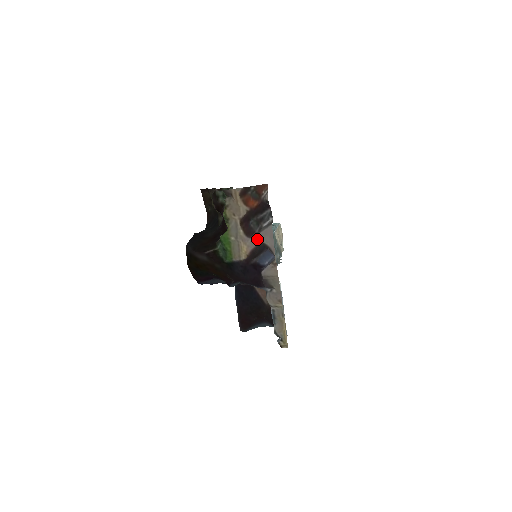
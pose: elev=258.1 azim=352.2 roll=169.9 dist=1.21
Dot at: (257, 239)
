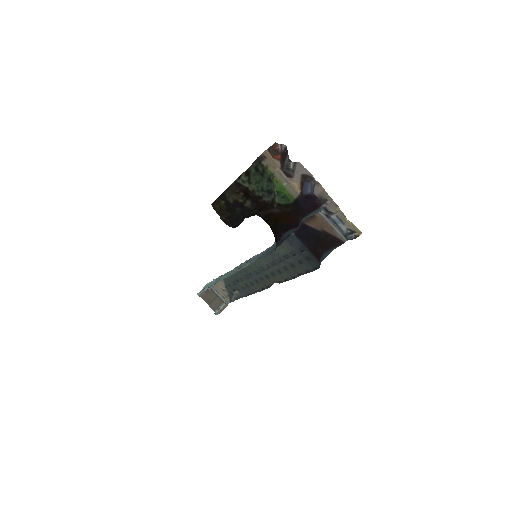
Dot at: (298, 175)
